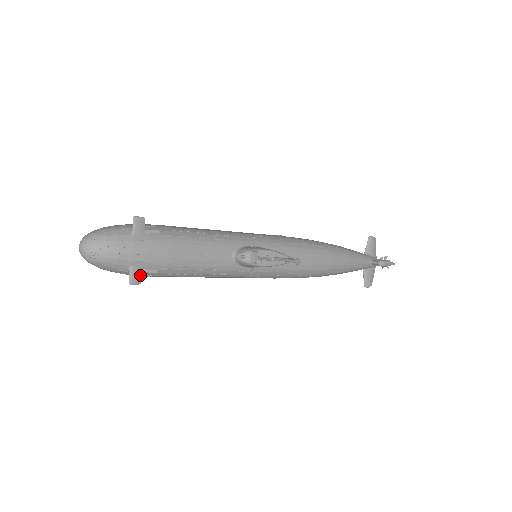
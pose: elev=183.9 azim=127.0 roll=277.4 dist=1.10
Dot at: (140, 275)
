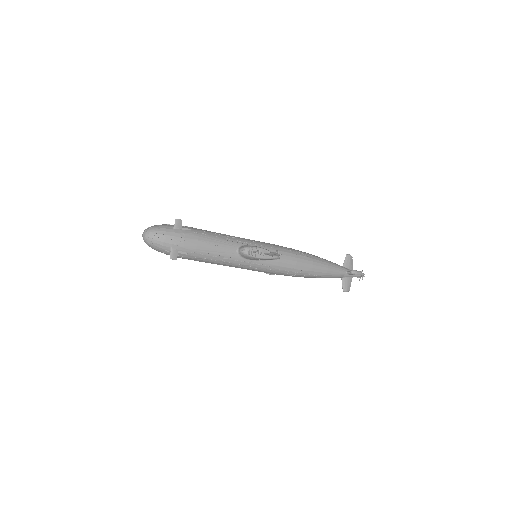
Dot at: (177, 254)
